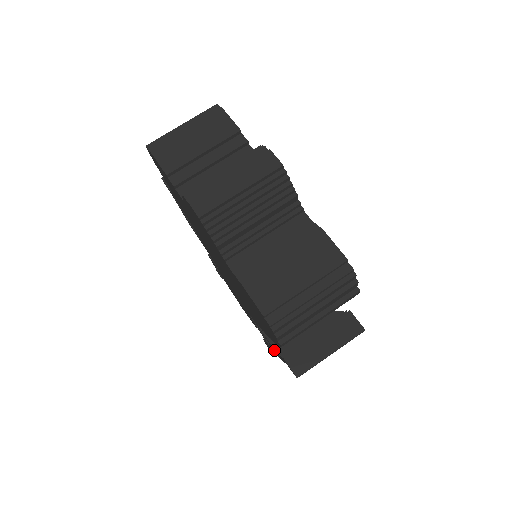
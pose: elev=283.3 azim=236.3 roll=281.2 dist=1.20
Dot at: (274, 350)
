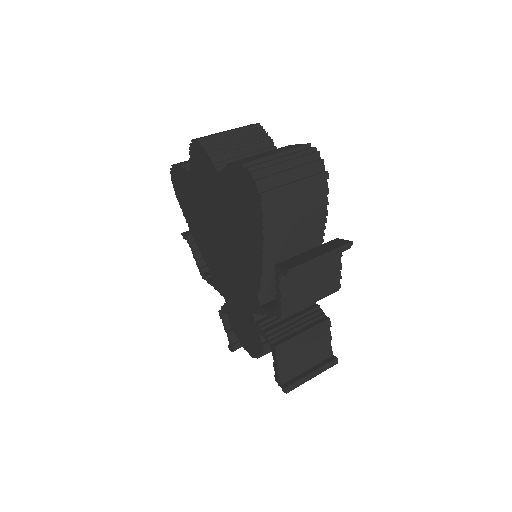
Dot at: (275, 315)
